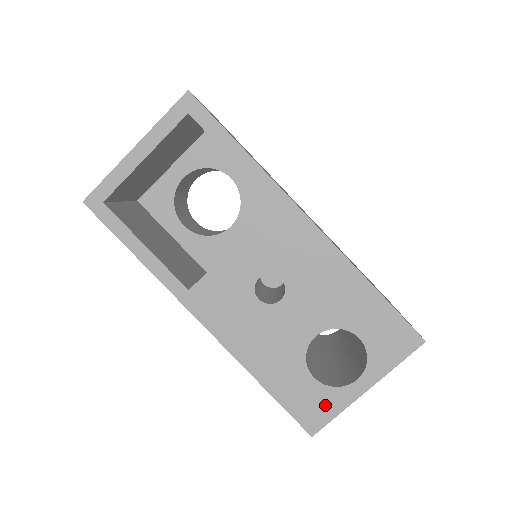
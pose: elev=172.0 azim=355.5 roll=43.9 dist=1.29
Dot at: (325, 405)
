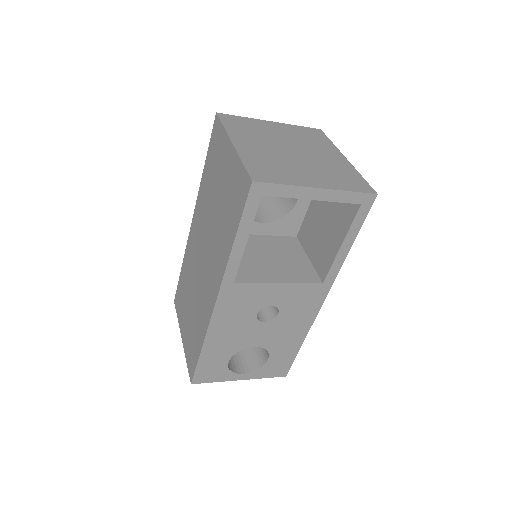
Dot at: (216, 375)
